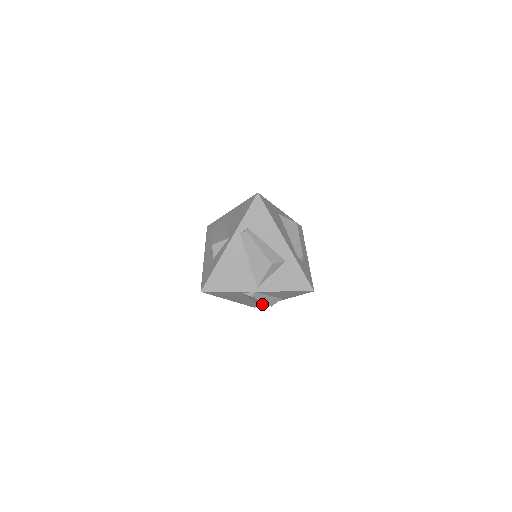
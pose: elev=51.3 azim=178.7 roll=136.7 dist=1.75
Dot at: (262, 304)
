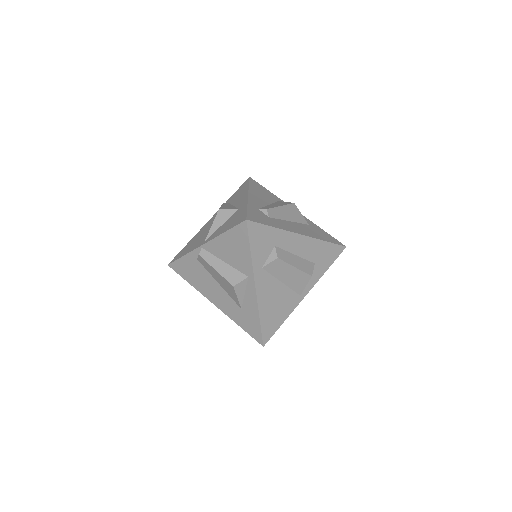
Dot at: (256, 321)
